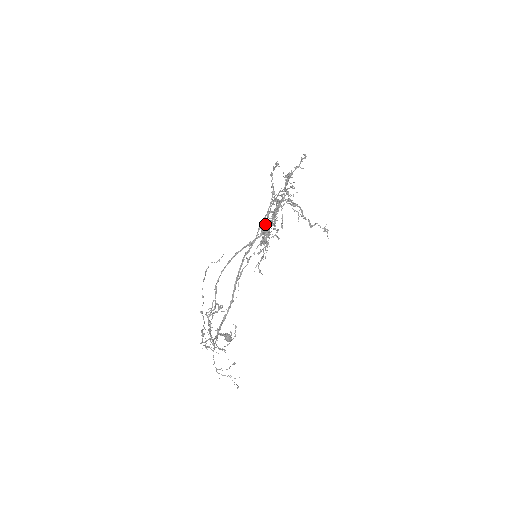
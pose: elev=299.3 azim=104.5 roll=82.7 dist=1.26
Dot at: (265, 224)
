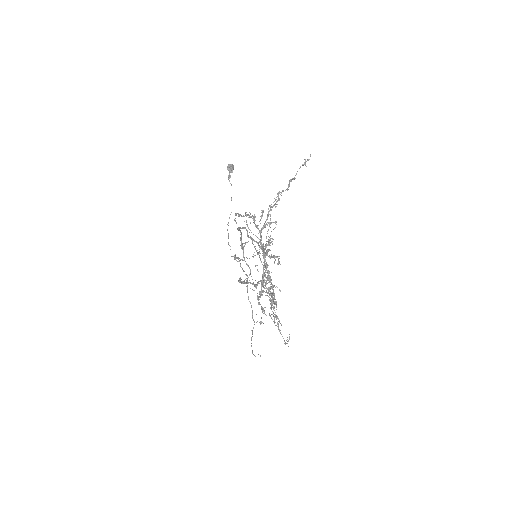
Dot at: occluded
